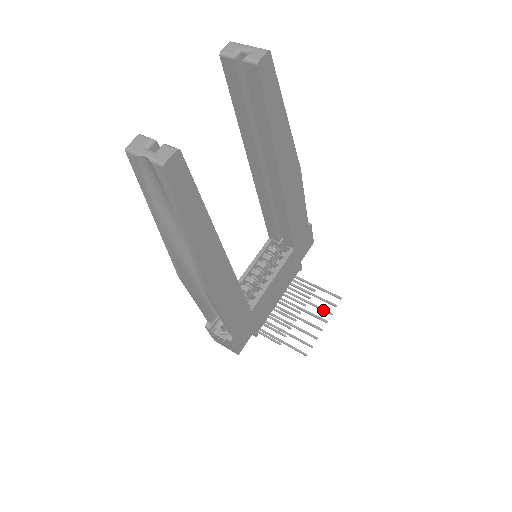
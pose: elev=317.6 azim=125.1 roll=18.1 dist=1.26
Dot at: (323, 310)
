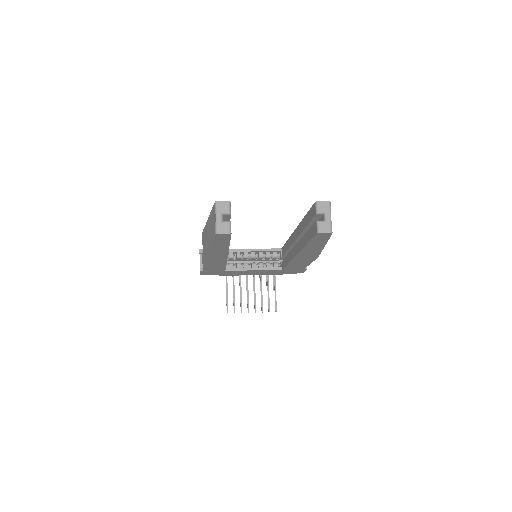
Dot at: (262, 305)
